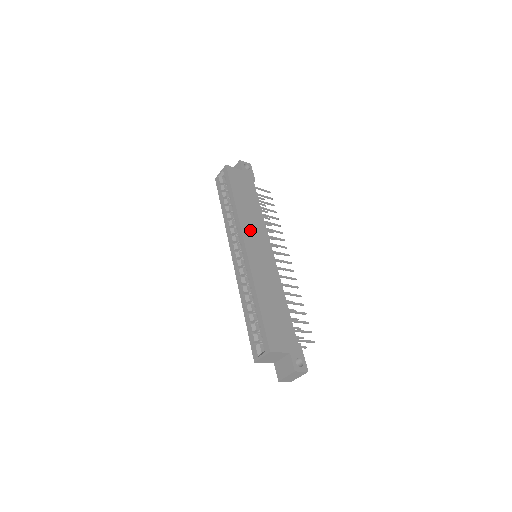
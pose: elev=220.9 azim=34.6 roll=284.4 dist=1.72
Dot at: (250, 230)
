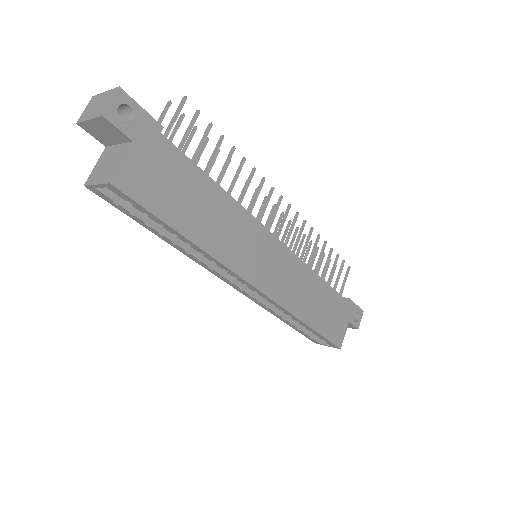
Dot at: (242, 255)
